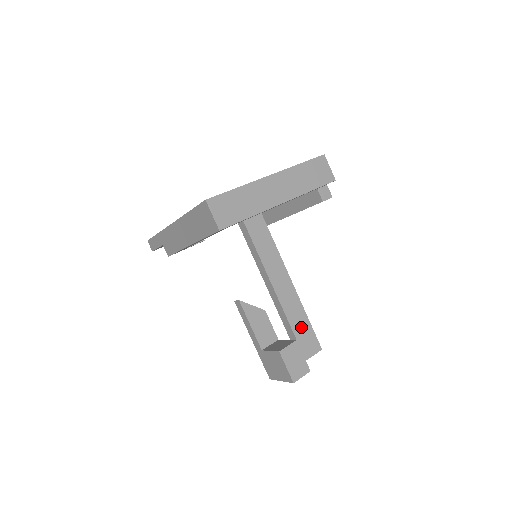
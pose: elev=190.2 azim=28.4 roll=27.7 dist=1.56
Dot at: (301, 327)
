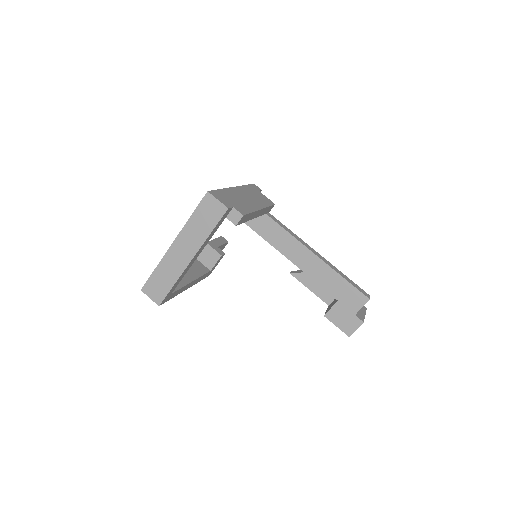
Dot at: (338, 288)
